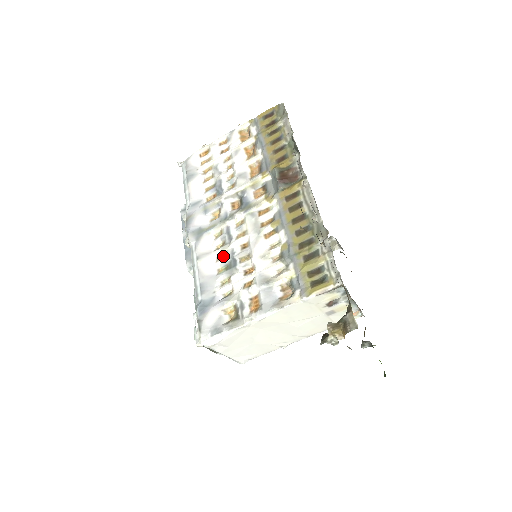
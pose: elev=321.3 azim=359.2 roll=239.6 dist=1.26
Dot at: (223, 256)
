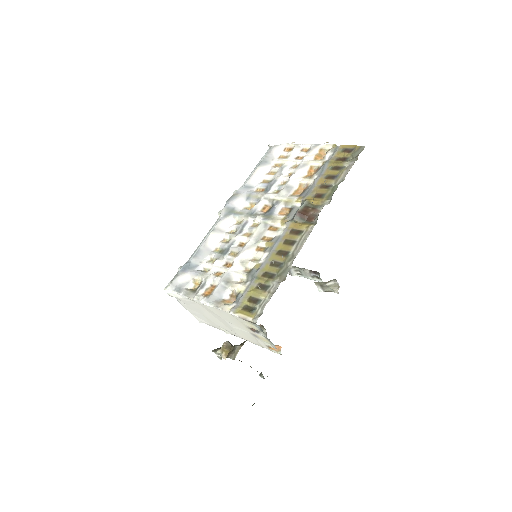
Dot at: (227, 241)
